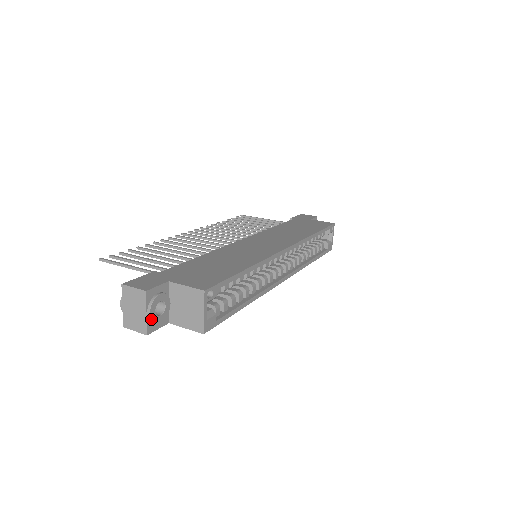
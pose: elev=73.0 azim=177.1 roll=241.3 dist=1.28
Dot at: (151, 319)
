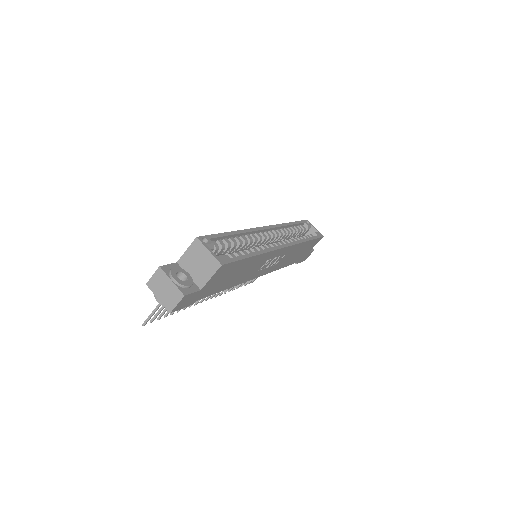
Dot at: (178, 283)
